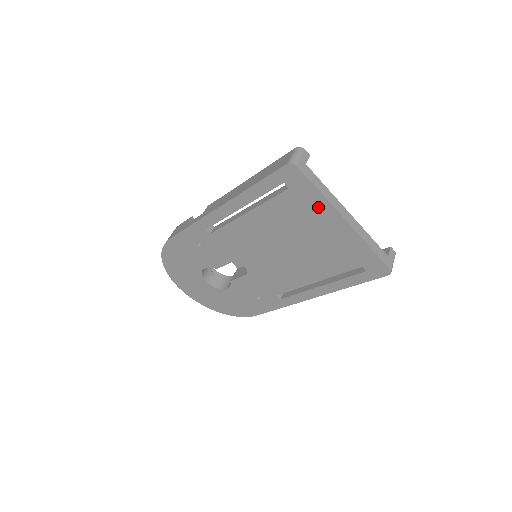
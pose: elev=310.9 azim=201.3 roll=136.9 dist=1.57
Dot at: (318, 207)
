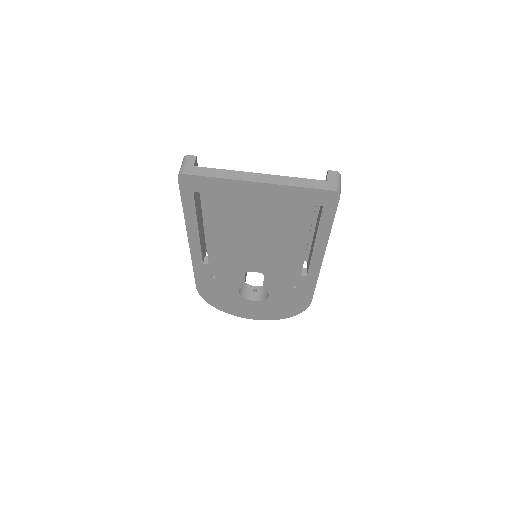
Dot at: (231, 189)
